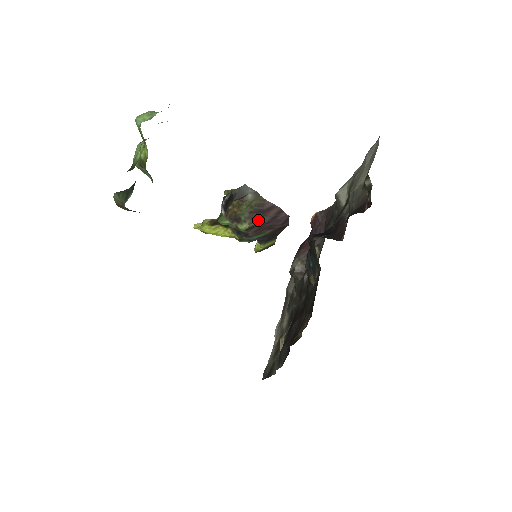
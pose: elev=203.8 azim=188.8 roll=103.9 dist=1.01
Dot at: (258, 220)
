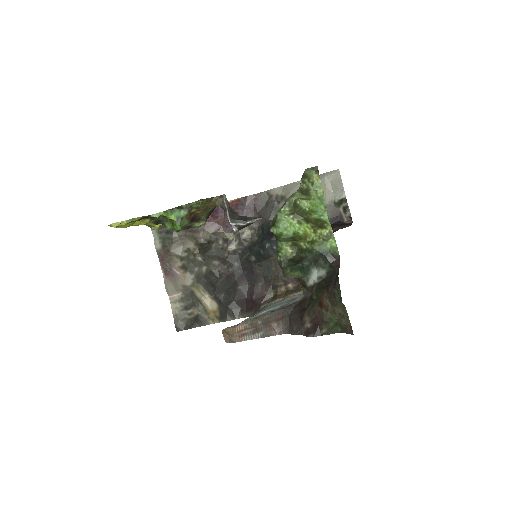
Dot at: (209, 215)
